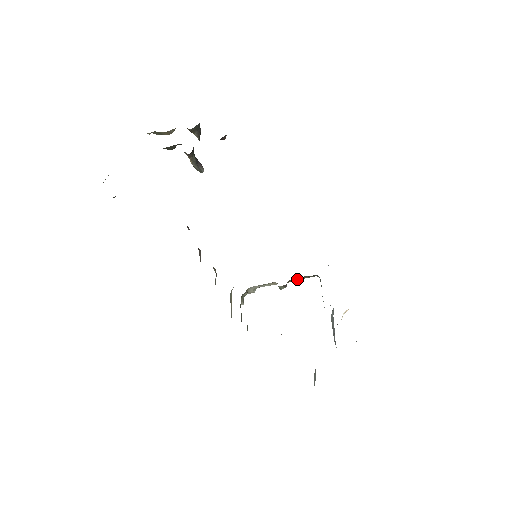
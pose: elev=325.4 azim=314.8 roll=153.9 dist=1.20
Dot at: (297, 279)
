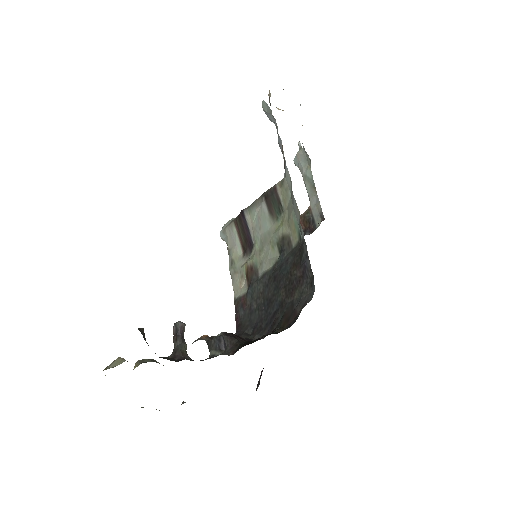
Dot at: occluded
